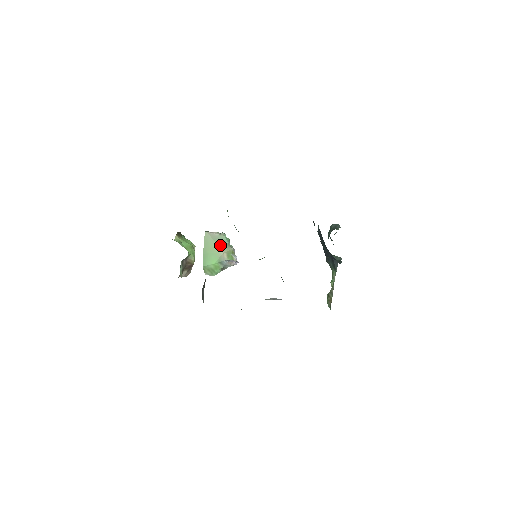
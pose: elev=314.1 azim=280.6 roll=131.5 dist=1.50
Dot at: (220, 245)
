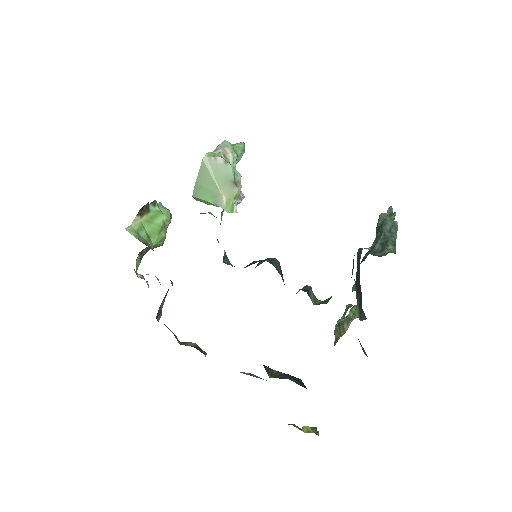
Dot at: (221, 182)
